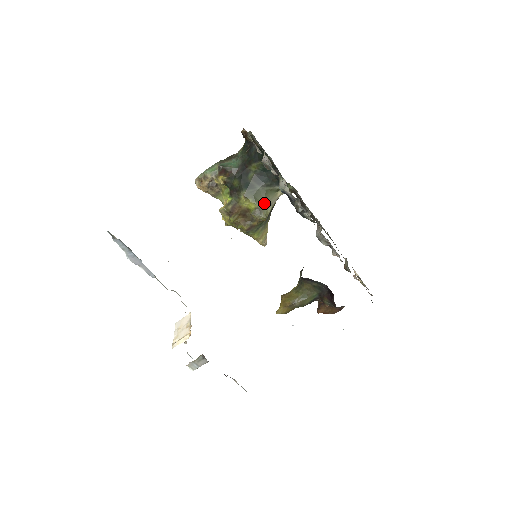
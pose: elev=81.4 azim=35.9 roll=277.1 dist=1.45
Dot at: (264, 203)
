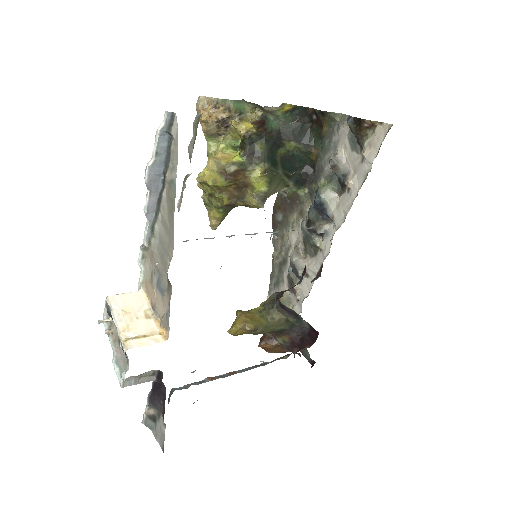
Dot at: (271, 191)
